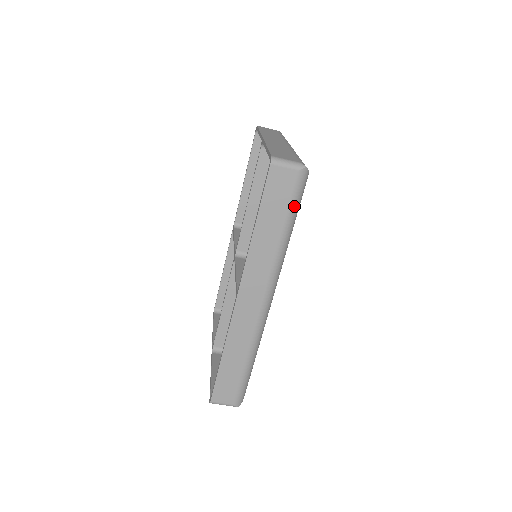
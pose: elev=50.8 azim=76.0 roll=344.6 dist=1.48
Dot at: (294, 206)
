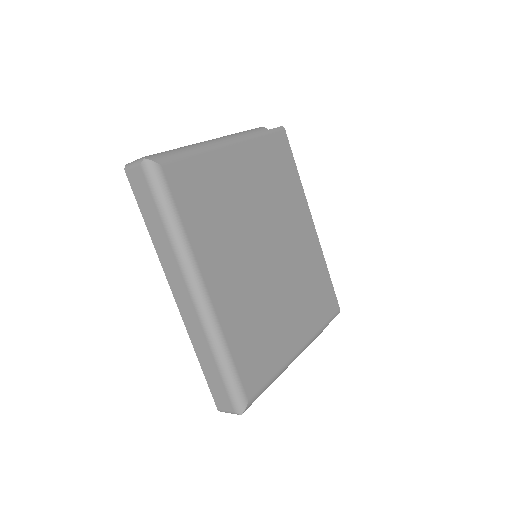
Dot at: (158, 197)
